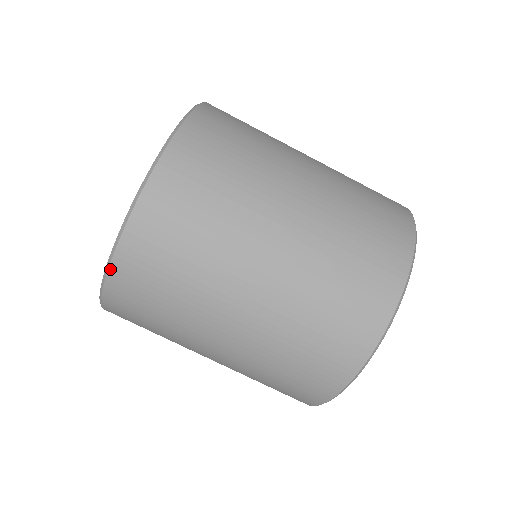
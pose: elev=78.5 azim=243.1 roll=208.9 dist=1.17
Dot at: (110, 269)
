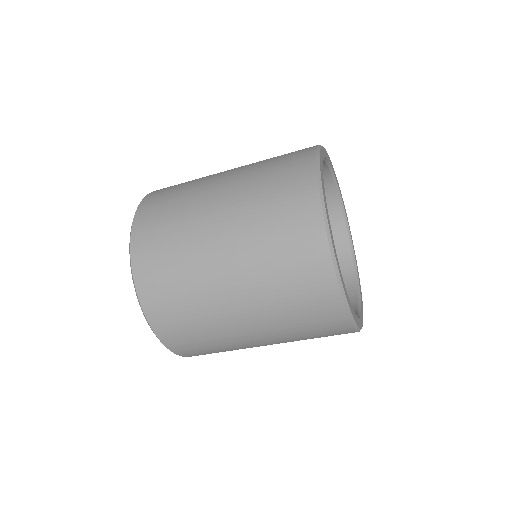
Dot at: occluded
